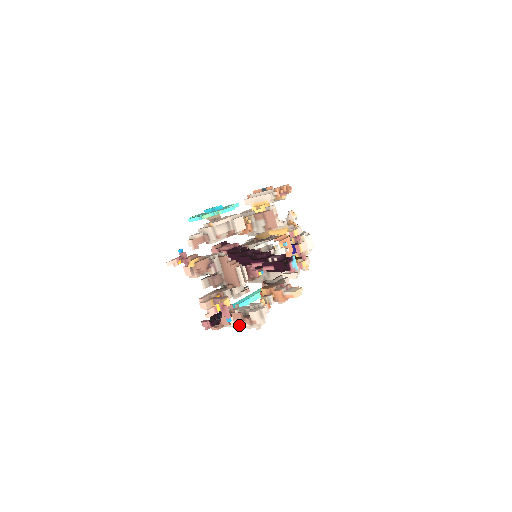
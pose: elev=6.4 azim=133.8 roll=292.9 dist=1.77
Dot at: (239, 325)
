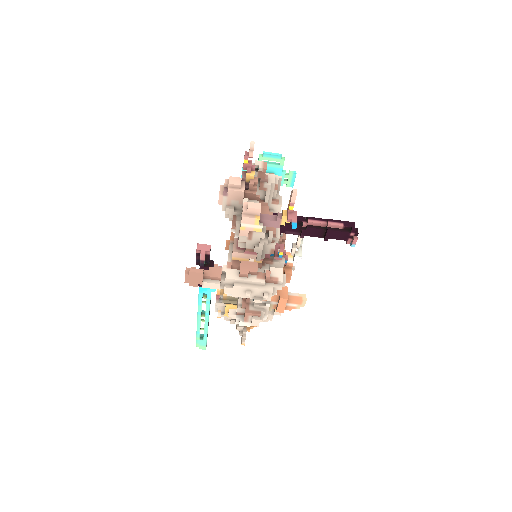
Dot at: (243, 279)
